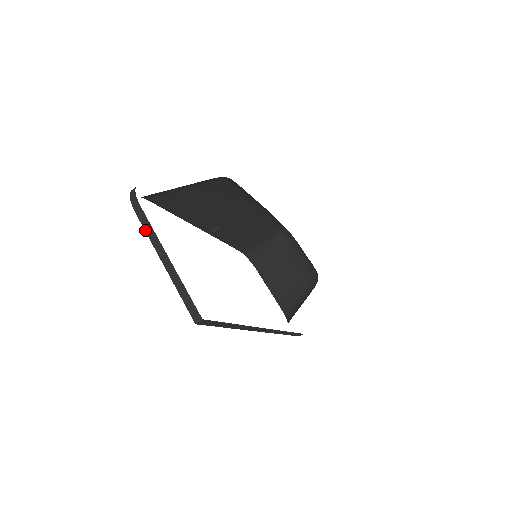
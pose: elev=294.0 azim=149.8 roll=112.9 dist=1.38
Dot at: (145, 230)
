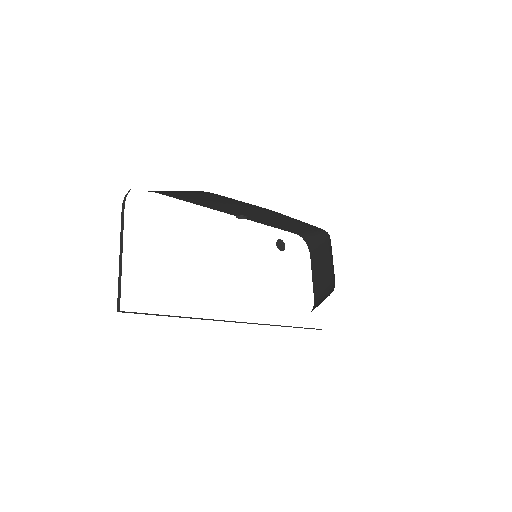
Dot at: (121, 226)
